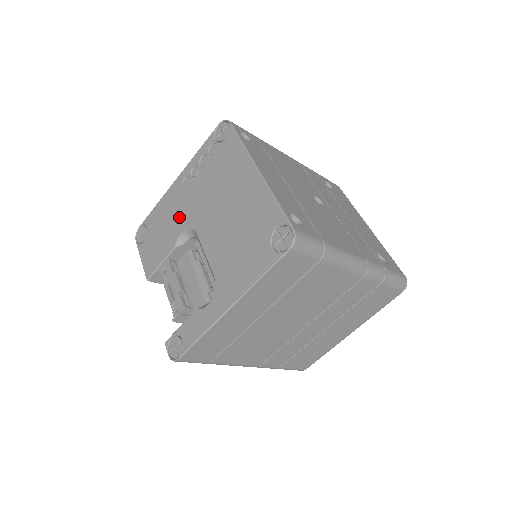
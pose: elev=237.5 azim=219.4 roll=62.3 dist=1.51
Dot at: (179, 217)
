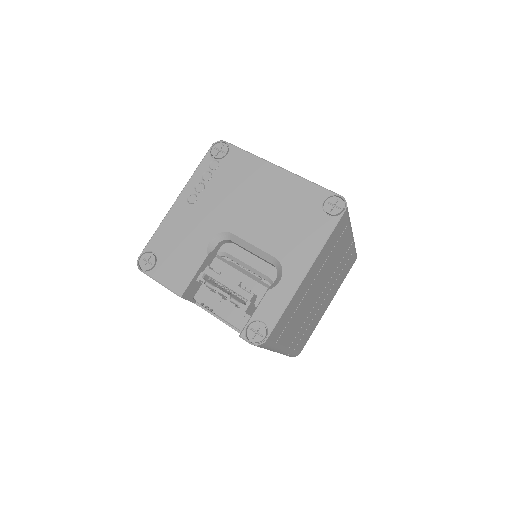
Dot at: (199, 228)
